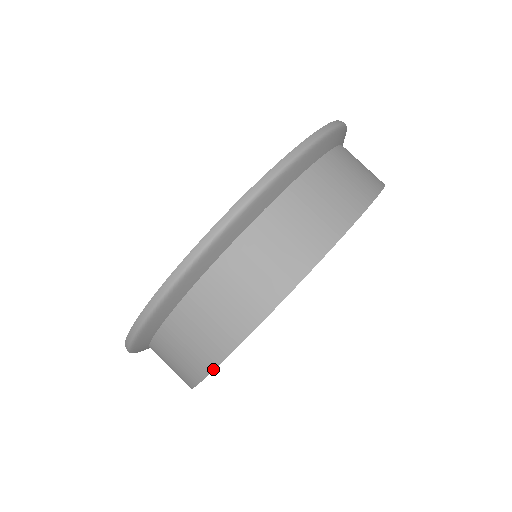
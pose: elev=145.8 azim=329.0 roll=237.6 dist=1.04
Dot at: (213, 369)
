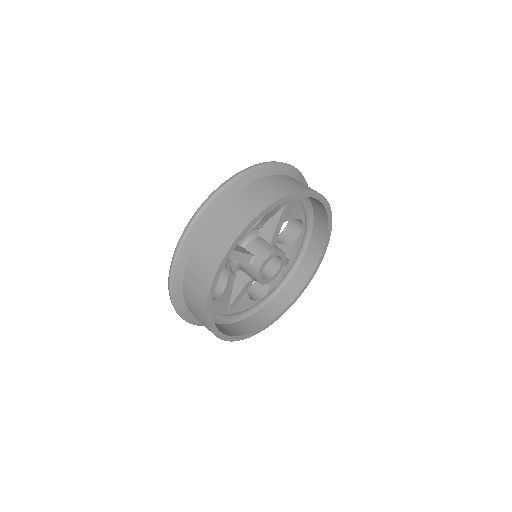
Dot at: (224, 255)
